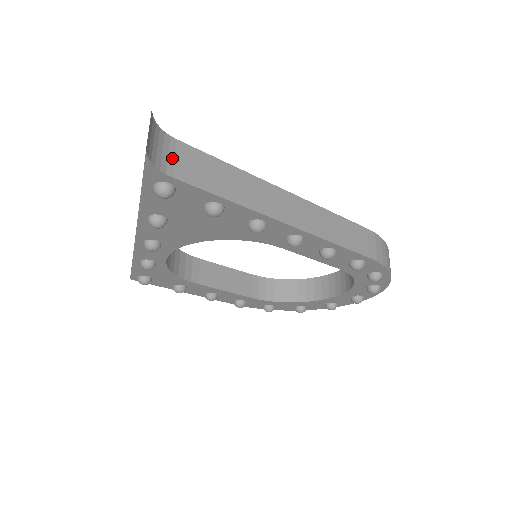
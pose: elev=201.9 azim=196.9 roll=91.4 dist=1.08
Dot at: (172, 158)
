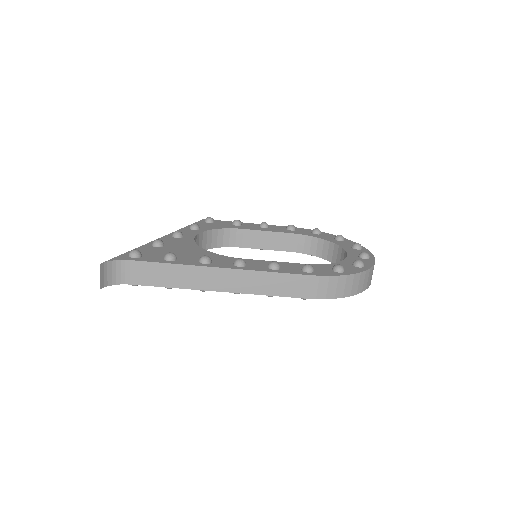
Dot at: (128, 273)
